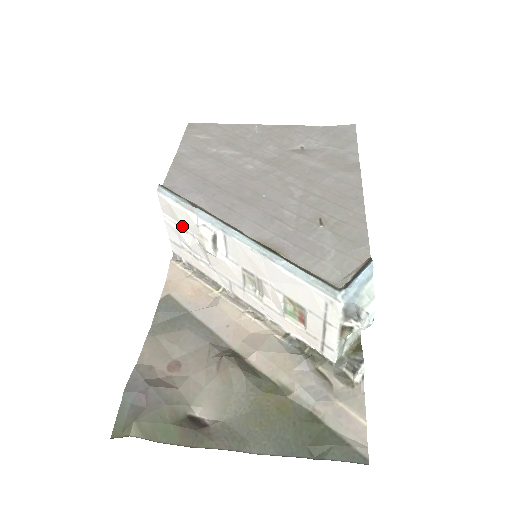
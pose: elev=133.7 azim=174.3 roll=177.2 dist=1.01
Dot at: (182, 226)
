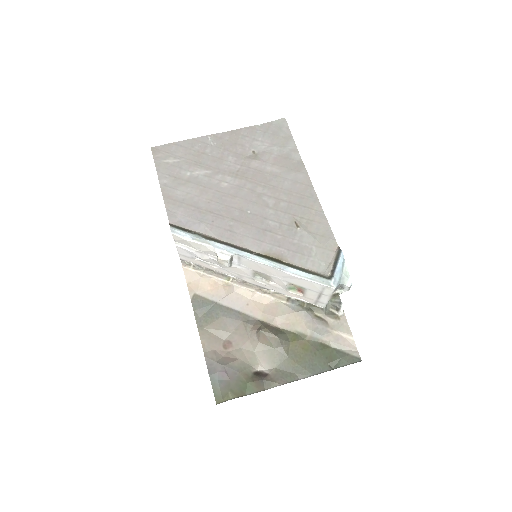
Dot at: (196, 250)
